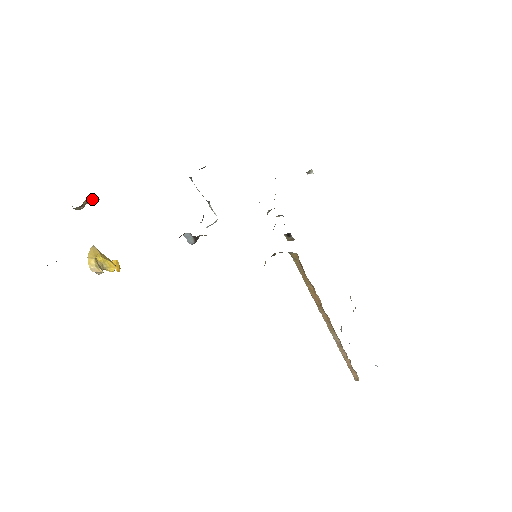
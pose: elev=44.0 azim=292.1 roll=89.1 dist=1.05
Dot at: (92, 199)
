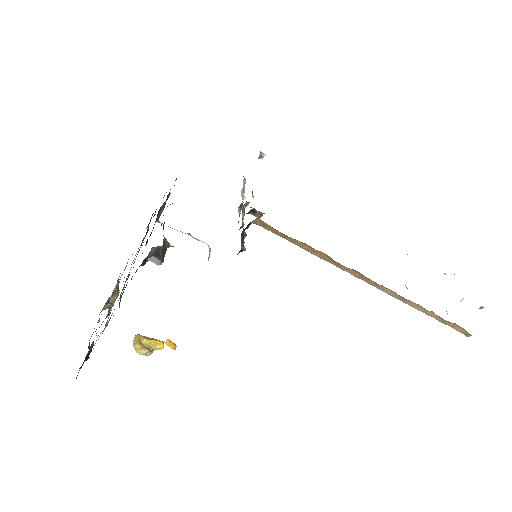
Dot at: (117, 295)
